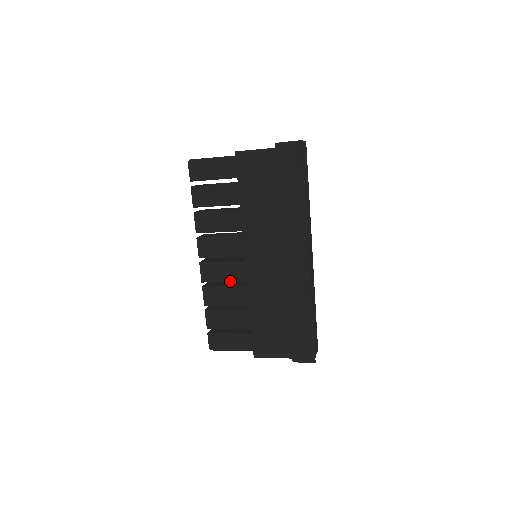
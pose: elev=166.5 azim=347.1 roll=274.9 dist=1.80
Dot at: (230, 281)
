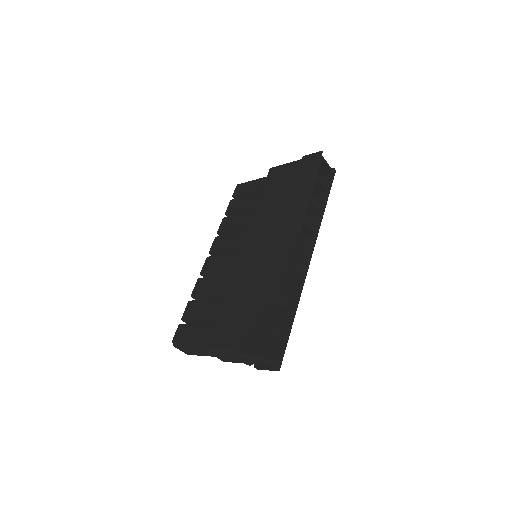
Dot at: (222, 271)
